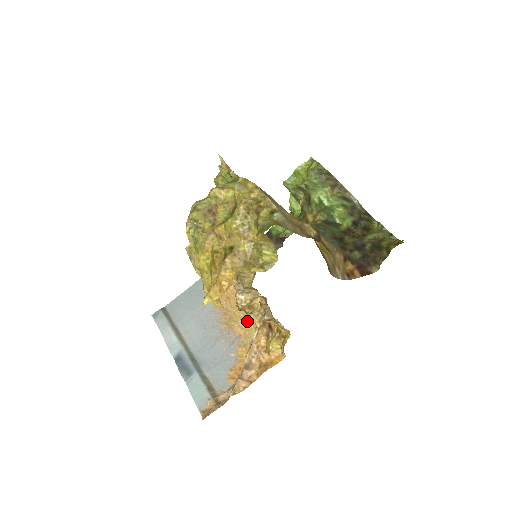
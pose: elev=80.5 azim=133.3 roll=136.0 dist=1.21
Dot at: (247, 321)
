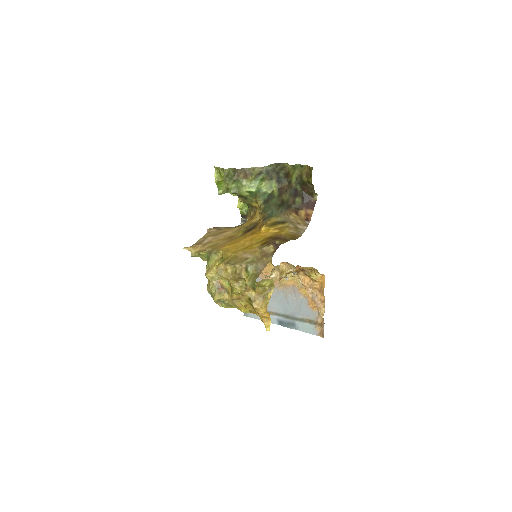
Dot at: occluded
